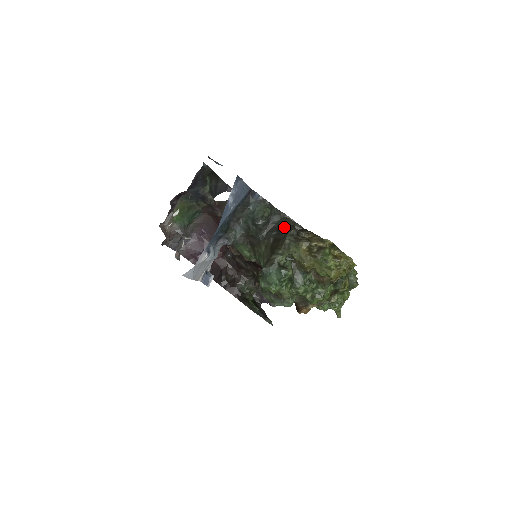
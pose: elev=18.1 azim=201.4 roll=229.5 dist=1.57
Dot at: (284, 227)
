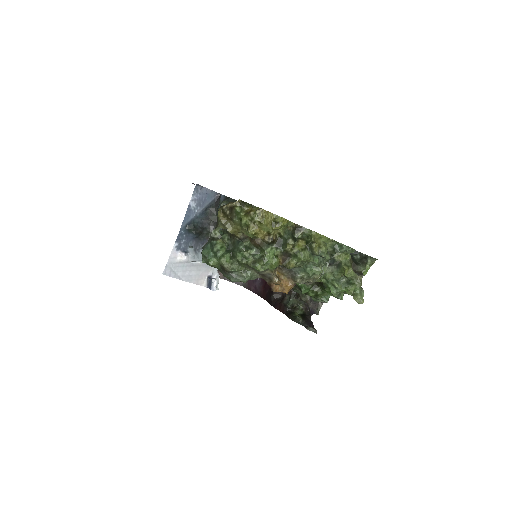
Dot at: occluded
